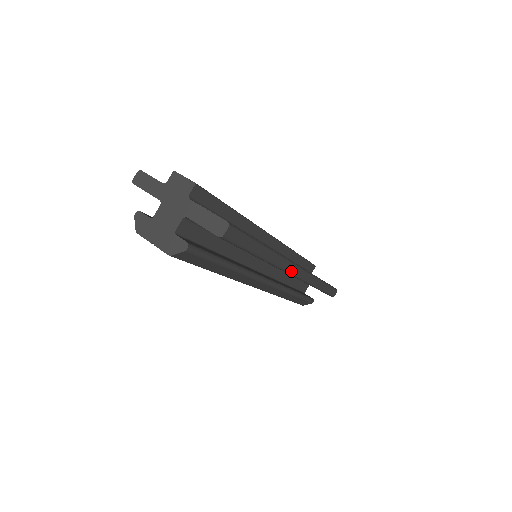
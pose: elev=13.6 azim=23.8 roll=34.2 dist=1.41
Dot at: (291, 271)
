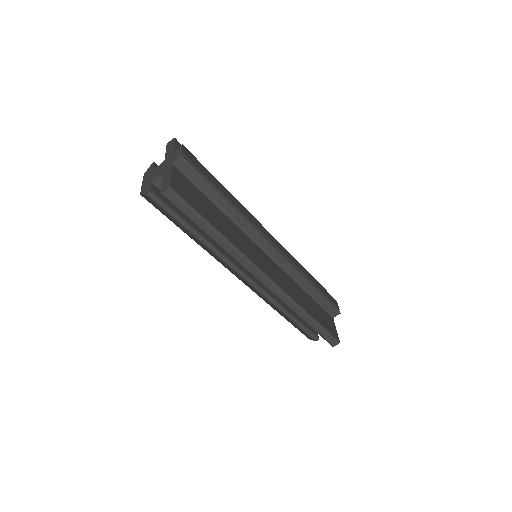
Dot at: (255, 275)
